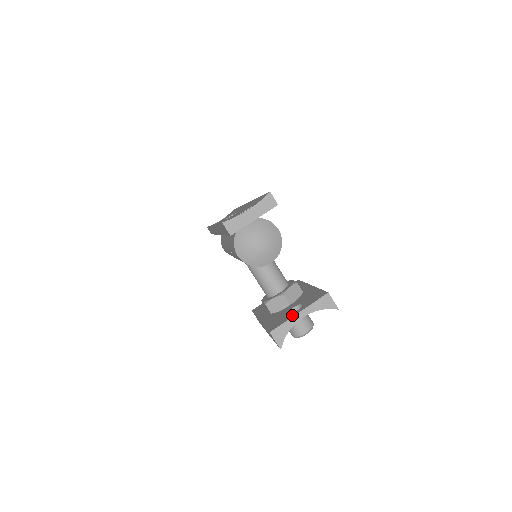
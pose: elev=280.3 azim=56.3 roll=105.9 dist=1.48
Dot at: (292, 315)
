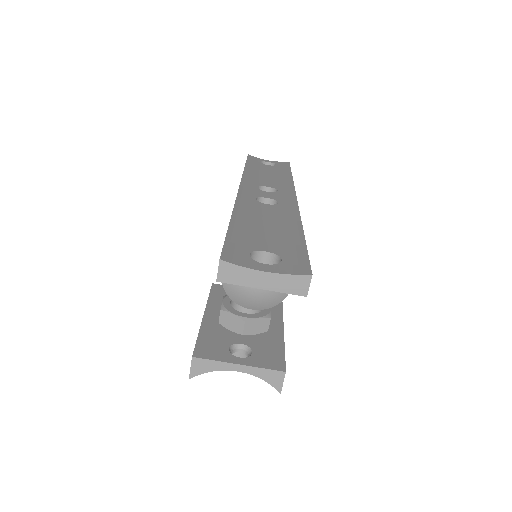
Dot at: (230, 359)
